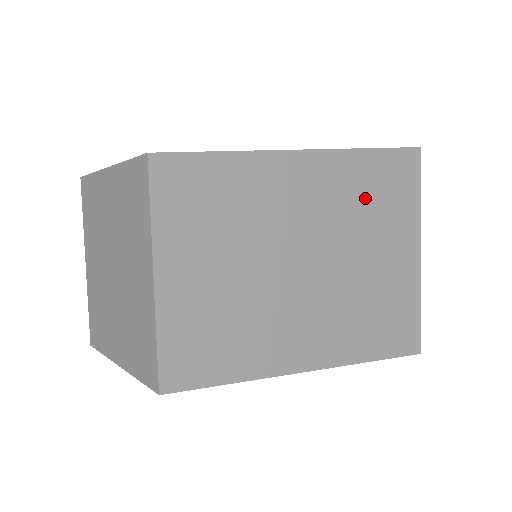
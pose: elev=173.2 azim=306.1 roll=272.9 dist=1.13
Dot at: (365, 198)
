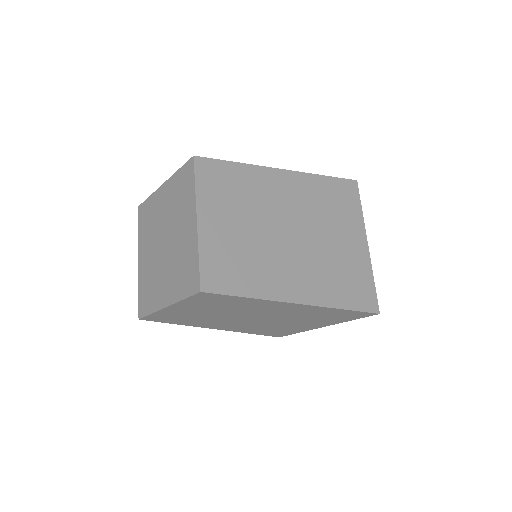
Dot at: (324, 203)
